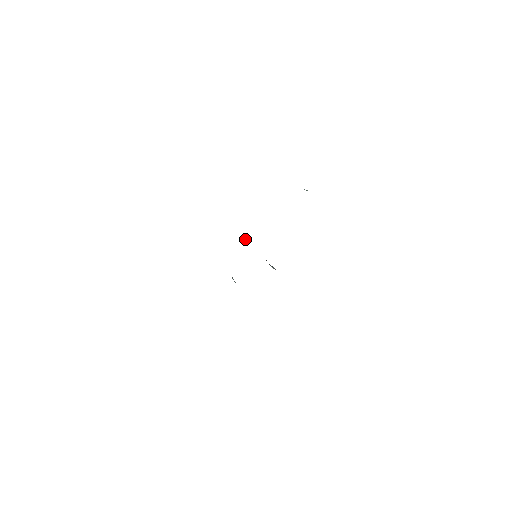
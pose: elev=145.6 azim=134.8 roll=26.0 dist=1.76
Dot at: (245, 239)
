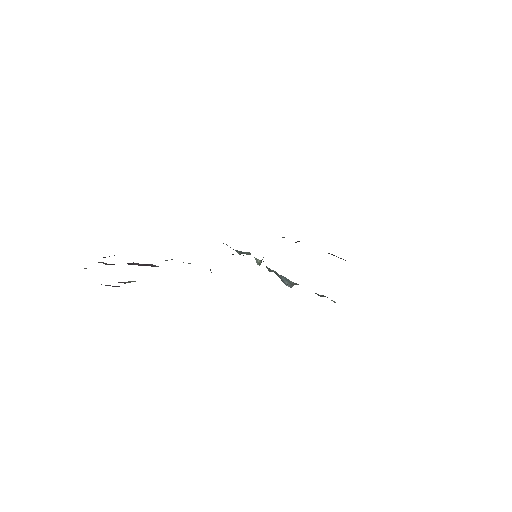
Dot at: (256, 261)
